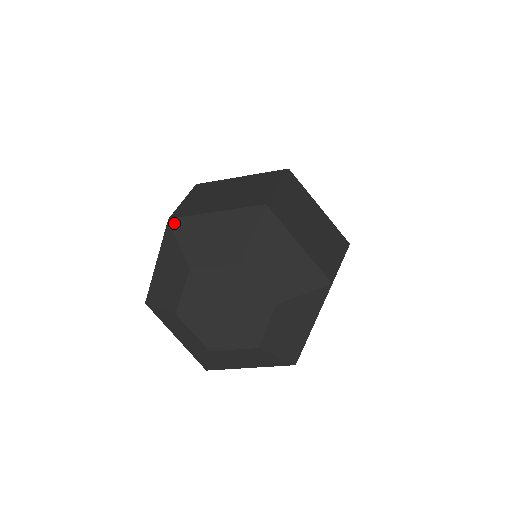
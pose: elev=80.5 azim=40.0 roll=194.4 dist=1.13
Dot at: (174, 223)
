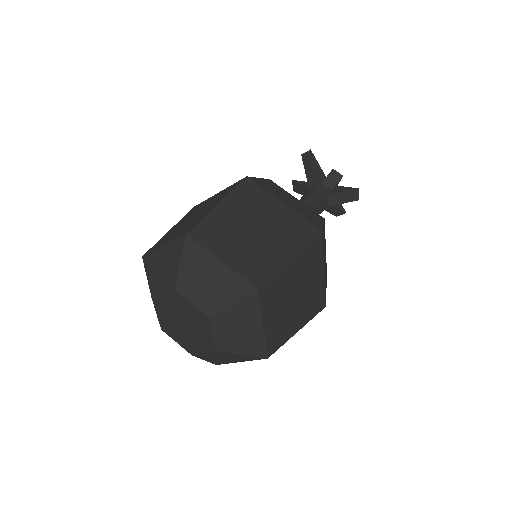
Dot at: (144, 260)
